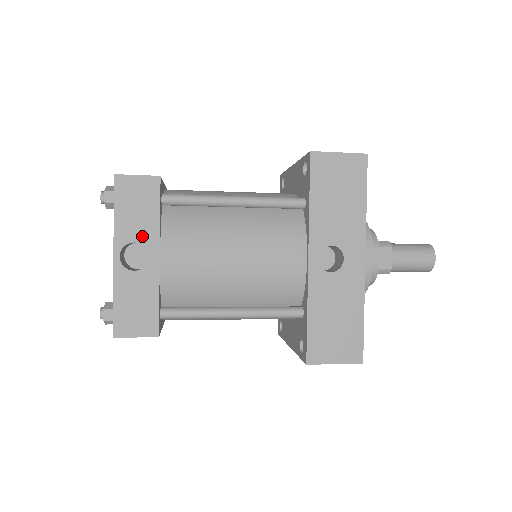
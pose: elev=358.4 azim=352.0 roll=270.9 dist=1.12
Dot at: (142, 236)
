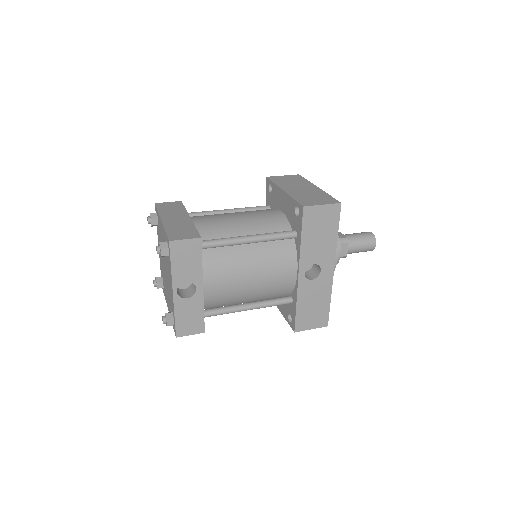
Dot at: (191, 277)
